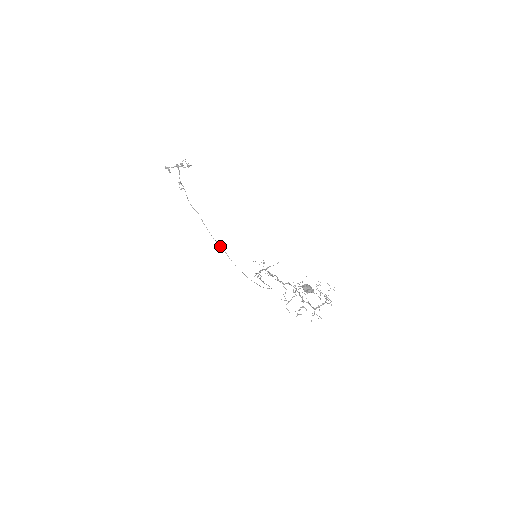
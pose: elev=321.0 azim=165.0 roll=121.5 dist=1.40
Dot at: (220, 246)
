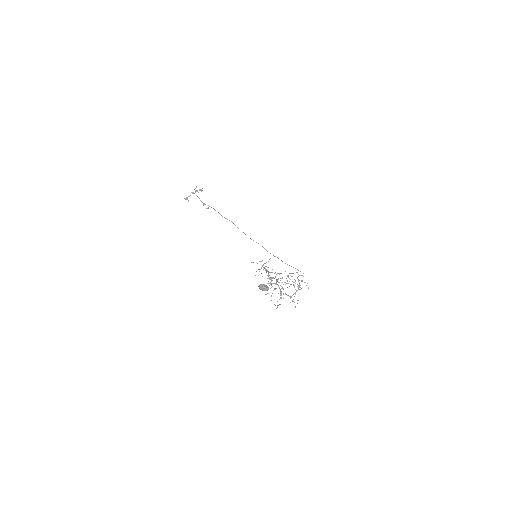
Dot at: occluded
